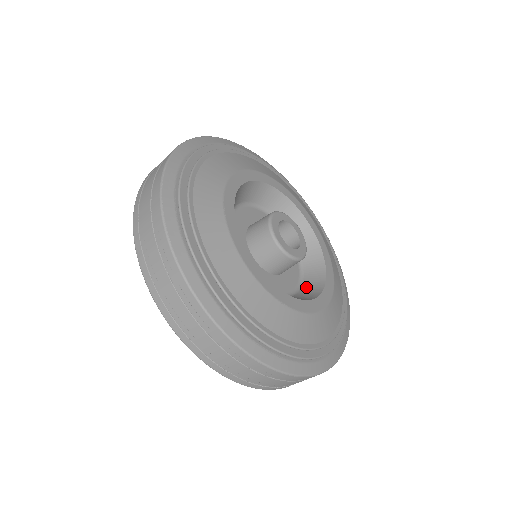
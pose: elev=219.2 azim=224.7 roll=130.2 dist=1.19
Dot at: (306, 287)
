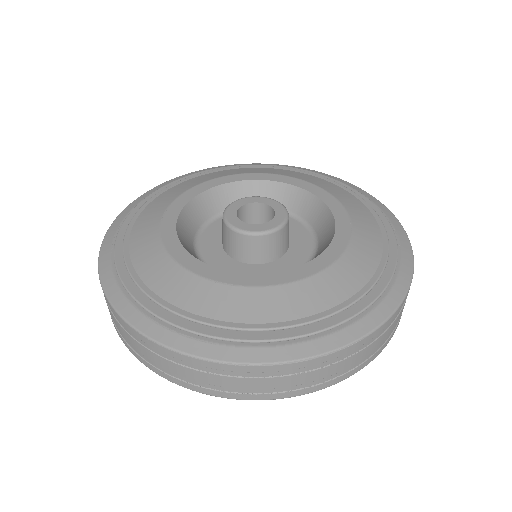
Dot at: occluded
